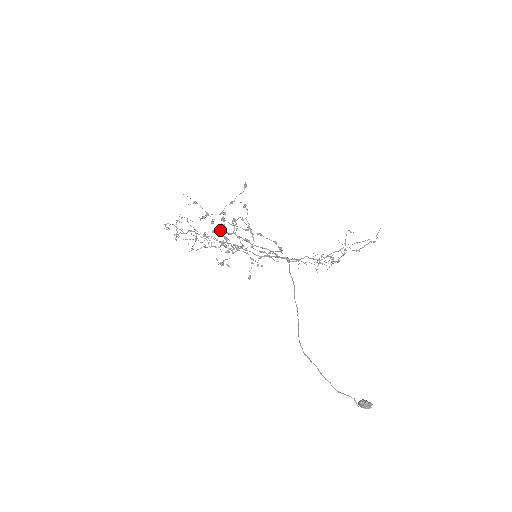
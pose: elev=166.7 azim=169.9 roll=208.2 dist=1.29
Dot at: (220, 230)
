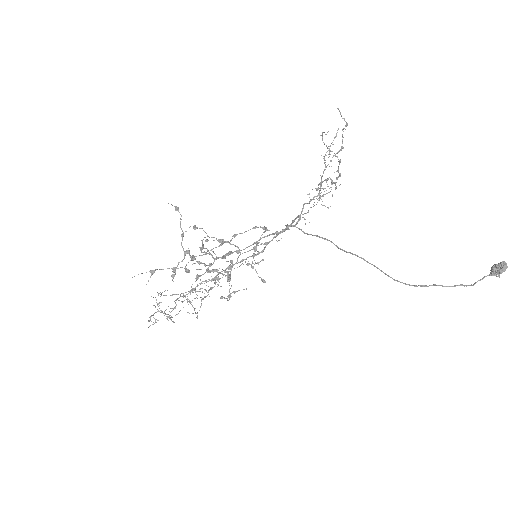
Dot at: occluded
